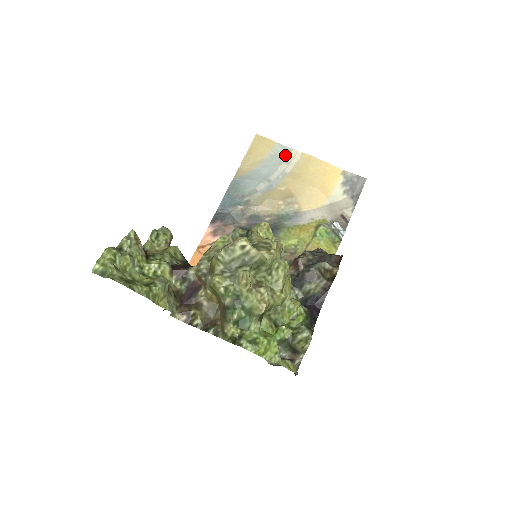
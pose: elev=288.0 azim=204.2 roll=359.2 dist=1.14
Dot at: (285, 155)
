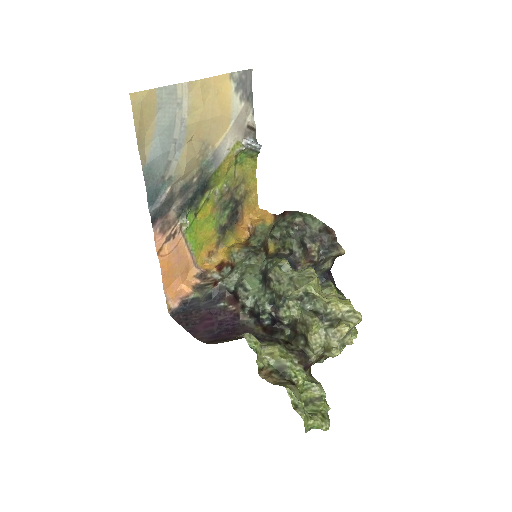
Dot at: (173, 98)
